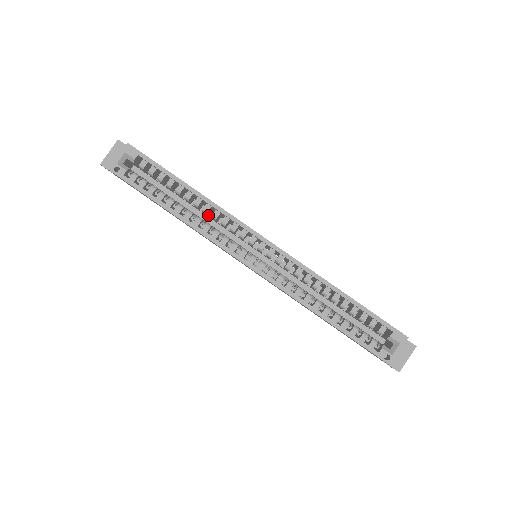
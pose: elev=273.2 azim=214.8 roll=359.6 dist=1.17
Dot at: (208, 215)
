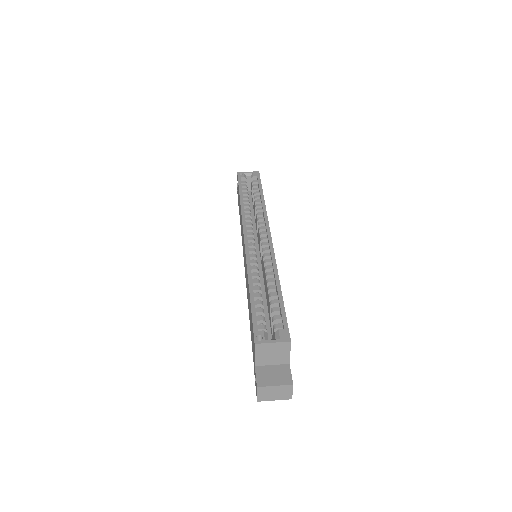
Dot at: occluded
